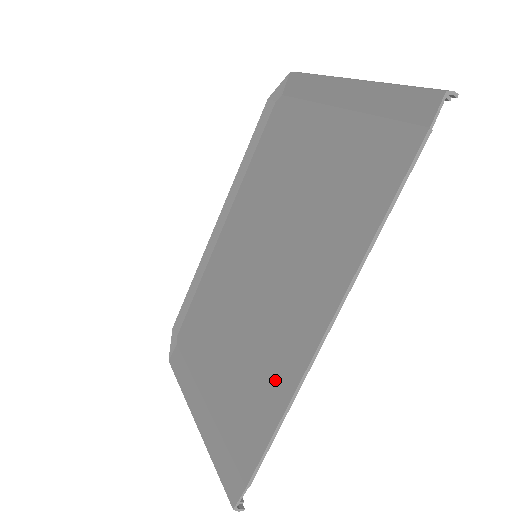
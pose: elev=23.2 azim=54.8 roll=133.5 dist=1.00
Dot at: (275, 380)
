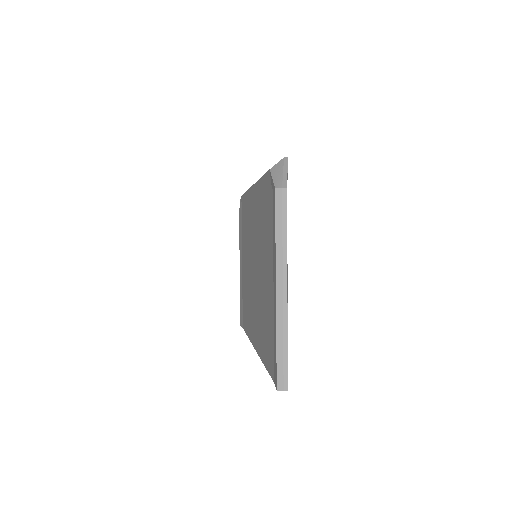
Dot at: occluded
